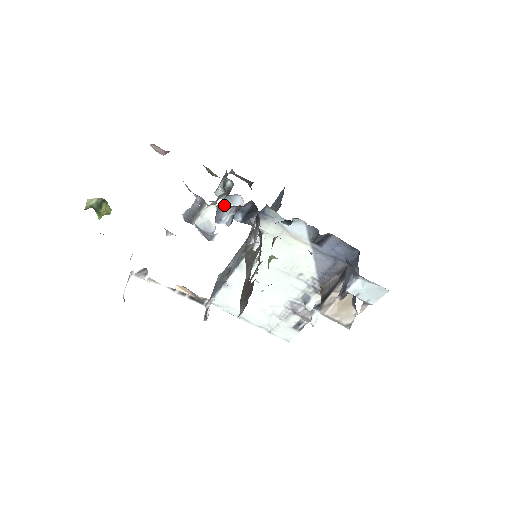
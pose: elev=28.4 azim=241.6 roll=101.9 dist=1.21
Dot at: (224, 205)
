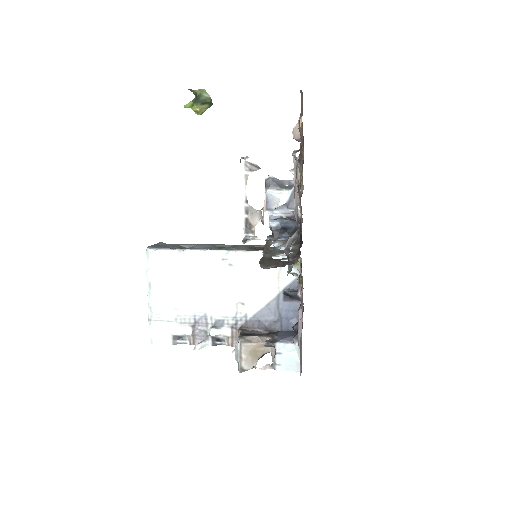
Dot at: occluded
